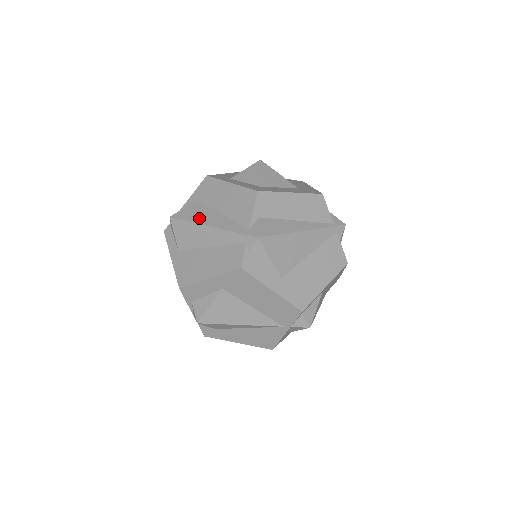
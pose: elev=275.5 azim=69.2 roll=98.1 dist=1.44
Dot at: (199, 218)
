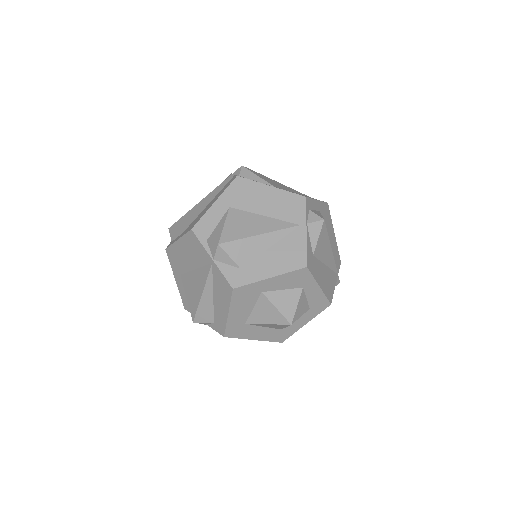
Dot at: occluded
